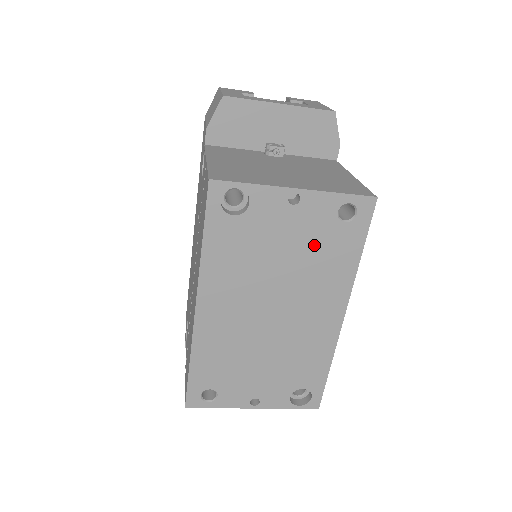
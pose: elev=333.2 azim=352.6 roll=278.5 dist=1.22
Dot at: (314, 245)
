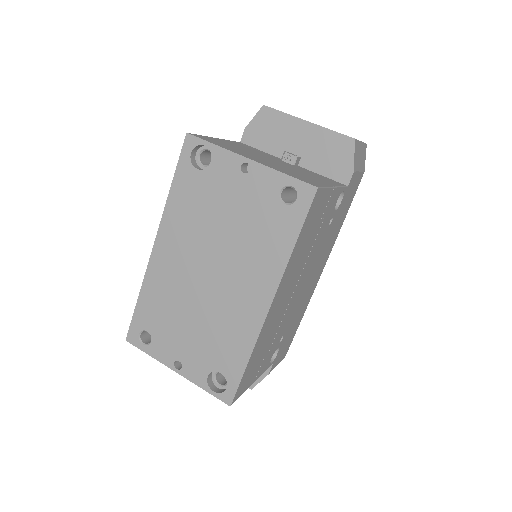
Dot at: (255, 218)
